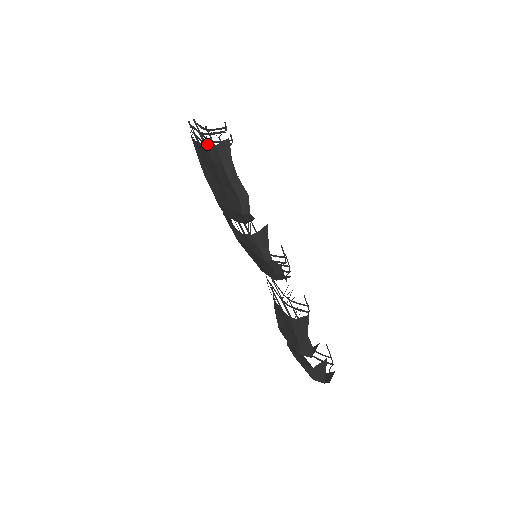
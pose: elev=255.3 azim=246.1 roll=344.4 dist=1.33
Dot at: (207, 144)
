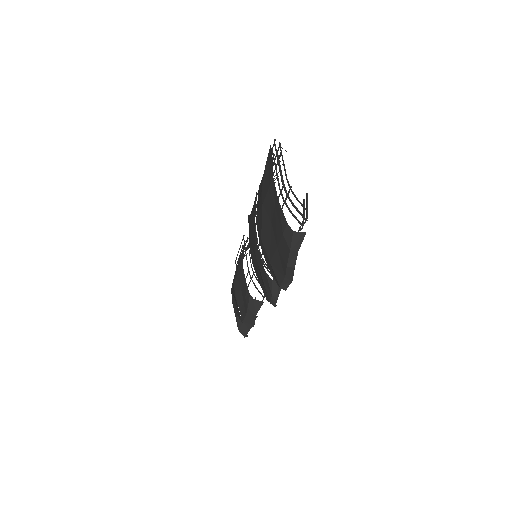
Dot at: occluded
